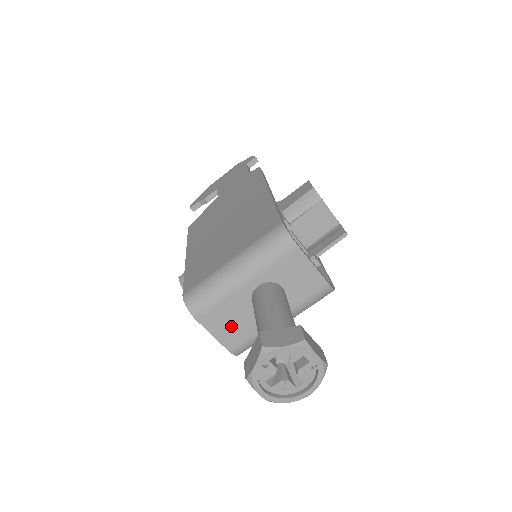
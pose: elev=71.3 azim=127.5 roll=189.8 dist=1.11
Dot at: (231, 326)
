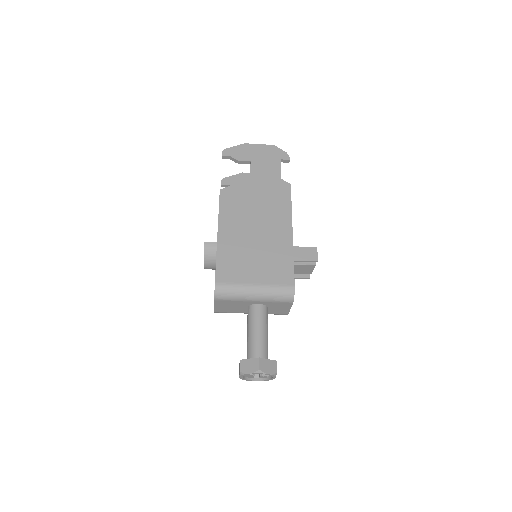
Dot at: (228, 307)
